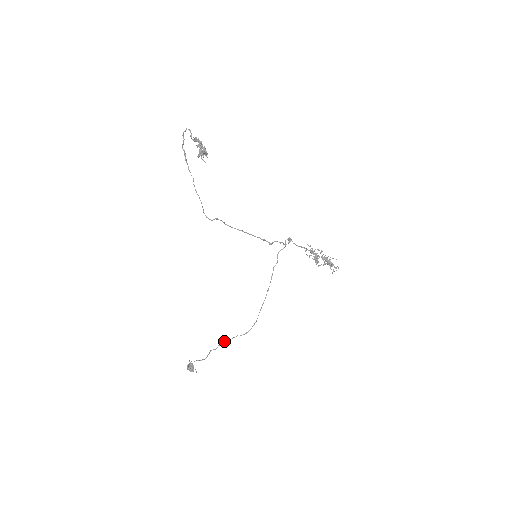
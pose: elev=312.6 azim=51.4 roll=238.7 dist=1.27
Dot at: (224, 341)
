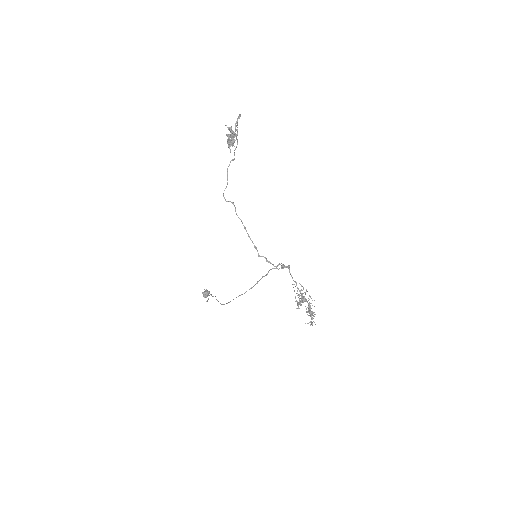
Dot at: (215, 296)
